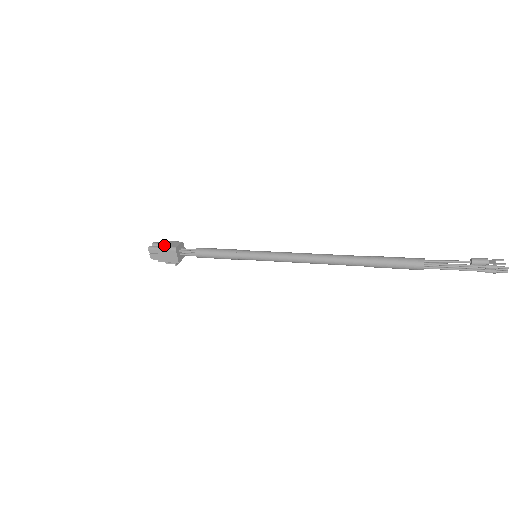
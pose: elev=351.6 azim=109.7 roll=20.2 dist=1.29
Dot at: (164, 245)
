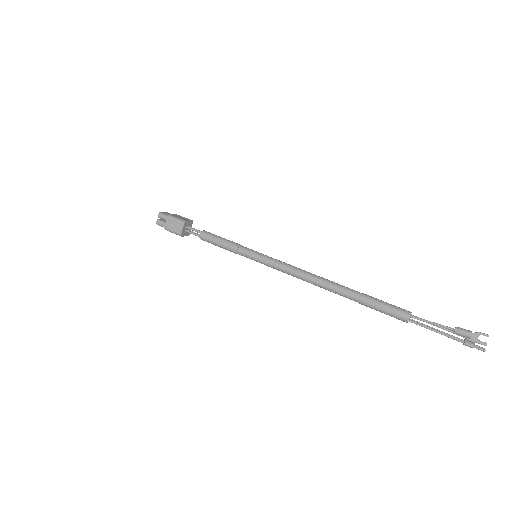
Dot at: (169, 228)
